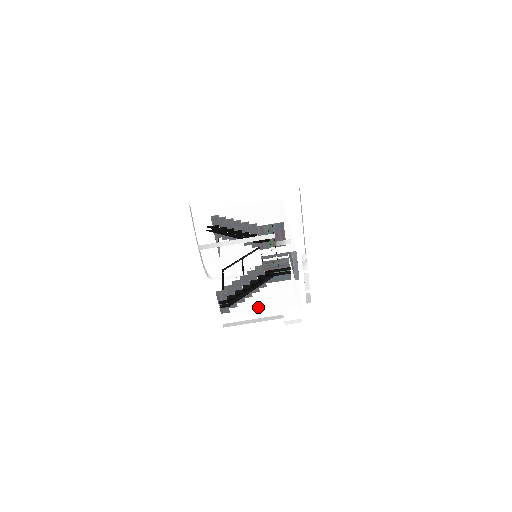
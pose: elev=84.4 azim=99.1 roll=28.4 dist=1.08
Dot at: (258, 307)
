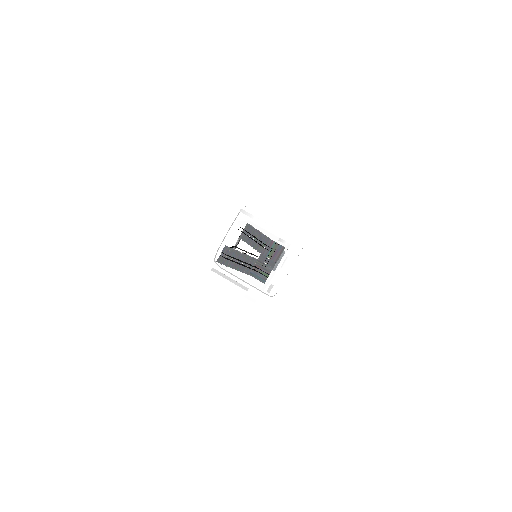
Dot at: (239, 274)
